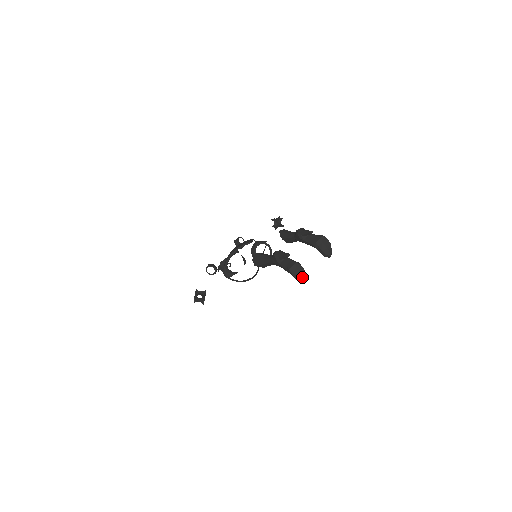
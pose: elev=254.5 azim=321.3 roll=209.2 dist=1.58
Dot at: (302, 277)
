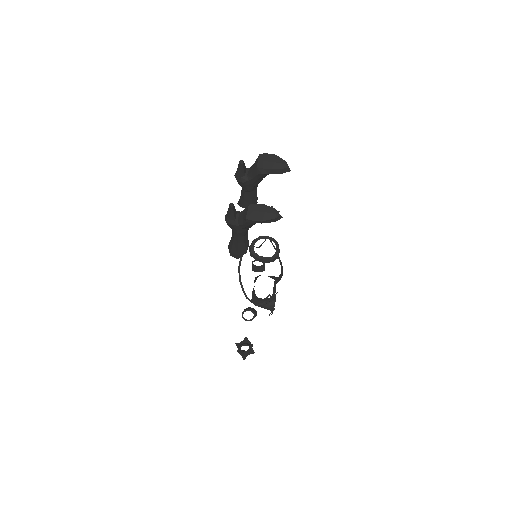
Dot at: (268, 214)
